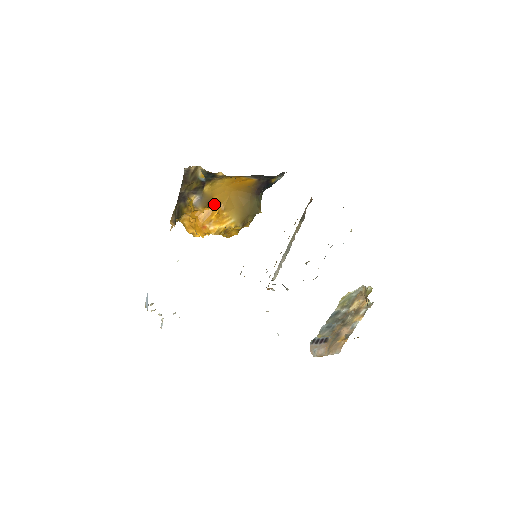
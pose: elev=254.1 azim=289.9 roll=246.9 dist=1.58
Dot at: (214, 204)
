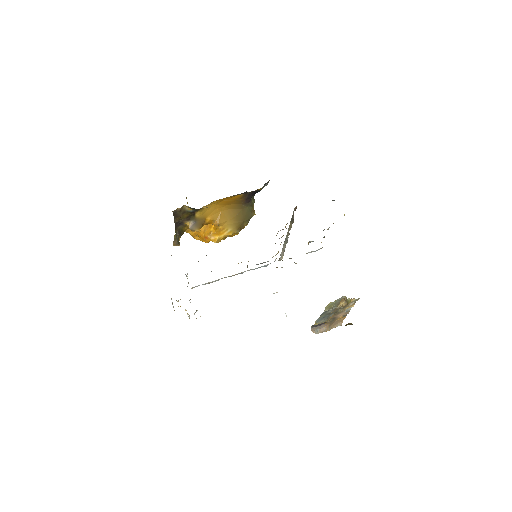
Dot at: (209, 222)
